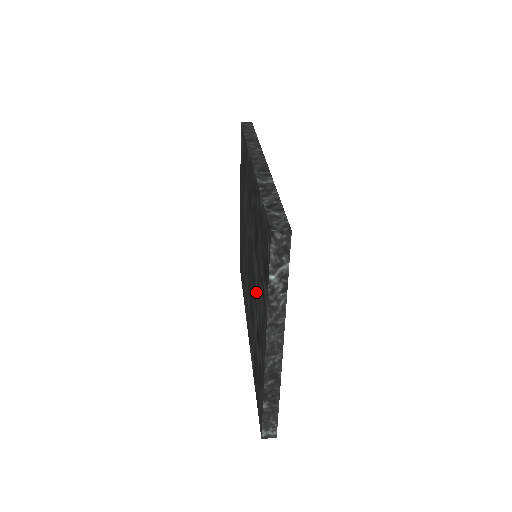
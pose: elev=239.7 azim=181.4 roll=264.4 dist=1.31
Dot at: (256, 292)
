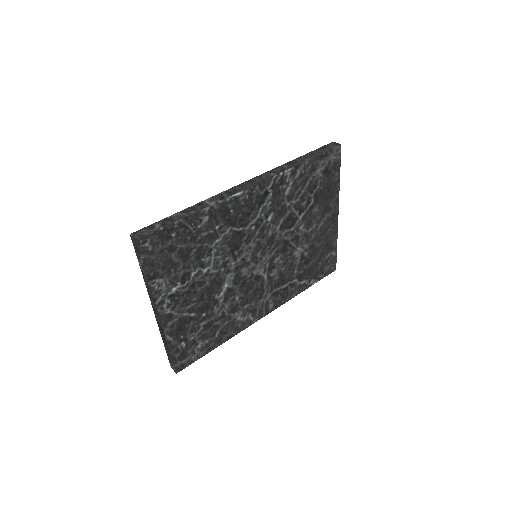
Dot at: occluded
